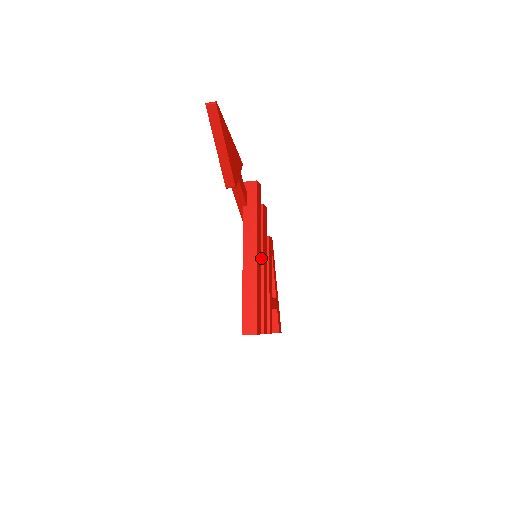
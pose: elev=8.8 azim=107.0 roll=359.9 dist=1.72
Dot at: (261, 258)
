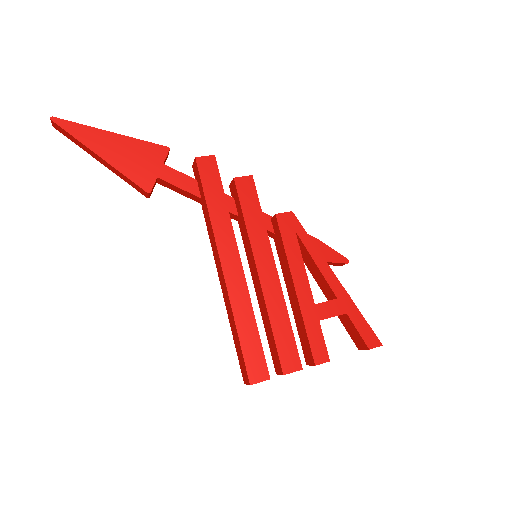
Dot at: (253, 260)
